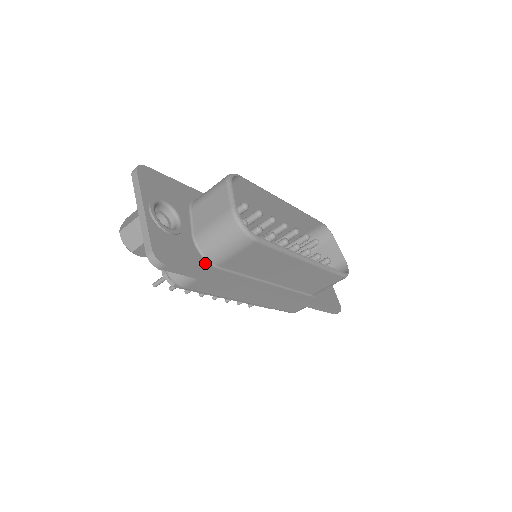
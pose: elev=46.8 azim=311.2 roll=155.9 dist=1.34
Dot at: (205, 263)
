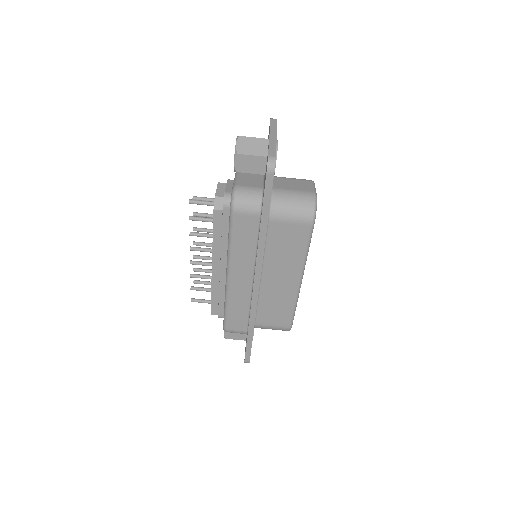
Dot at: occluded
